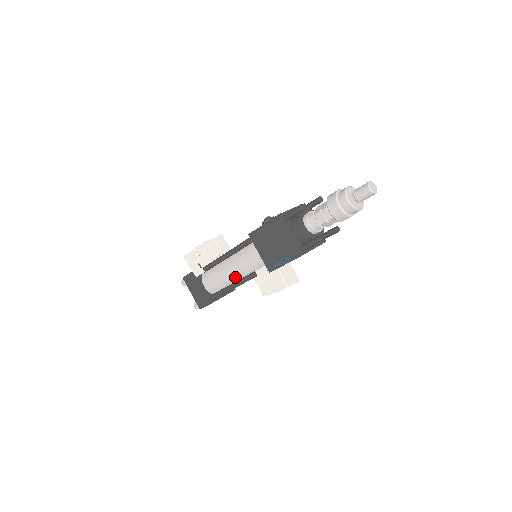
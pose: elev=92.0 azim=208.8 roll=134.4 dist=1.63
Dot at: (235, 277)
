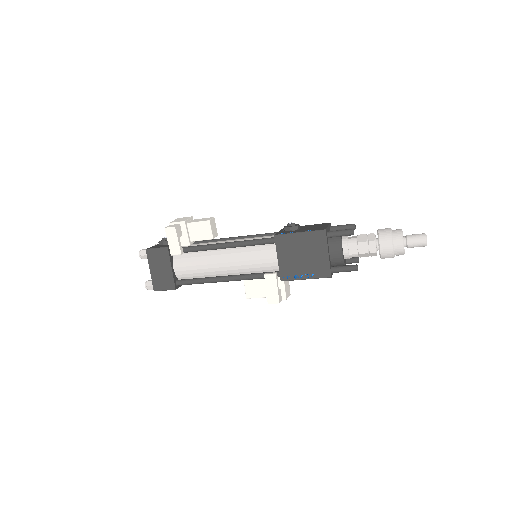
Dot at: (225, 271)
